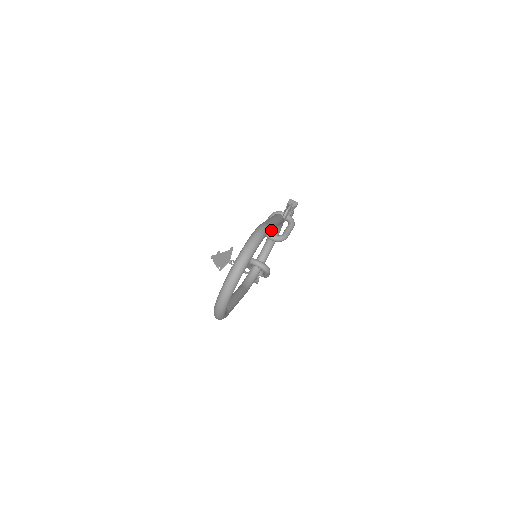
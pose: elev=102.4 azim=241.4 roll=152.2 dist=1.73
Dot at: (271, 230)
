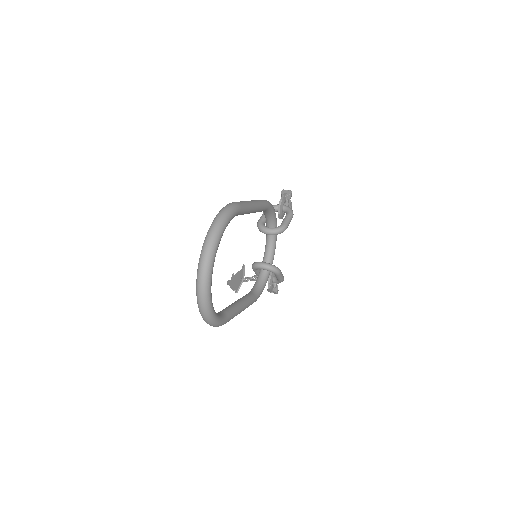
Dot at: (246, 210)
